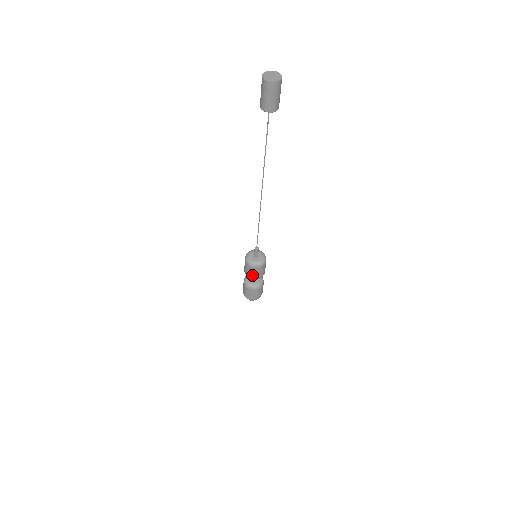
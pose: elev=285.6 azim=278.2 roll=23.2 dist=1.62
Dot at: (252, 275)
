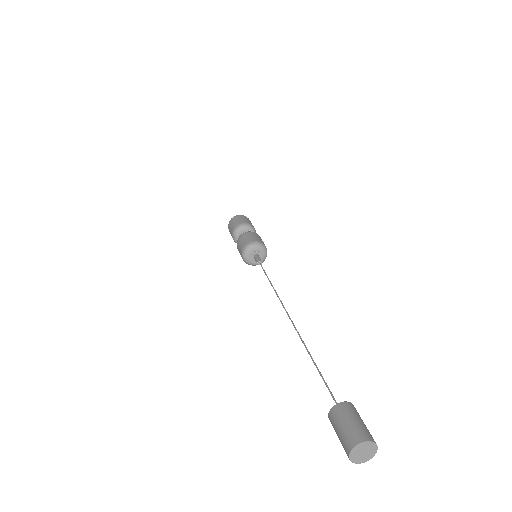
Dot at: occluded
